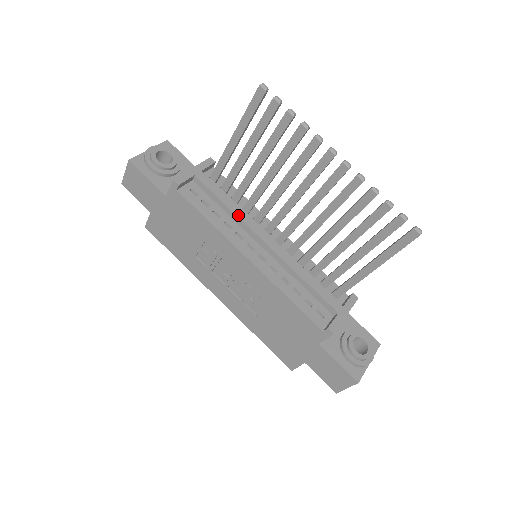
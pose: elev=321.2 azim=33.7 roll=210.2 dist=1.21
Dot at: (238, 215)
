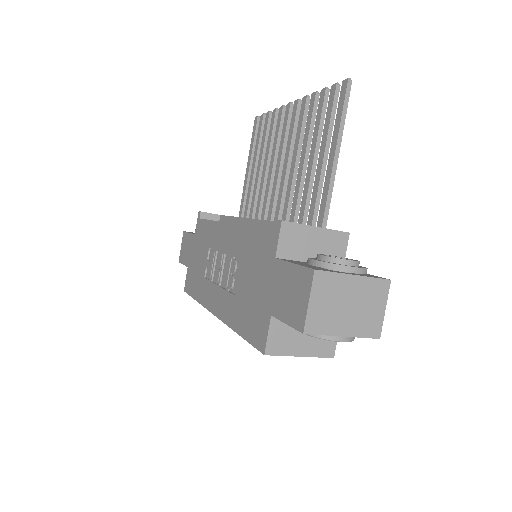
Dot at: (240, 217)
